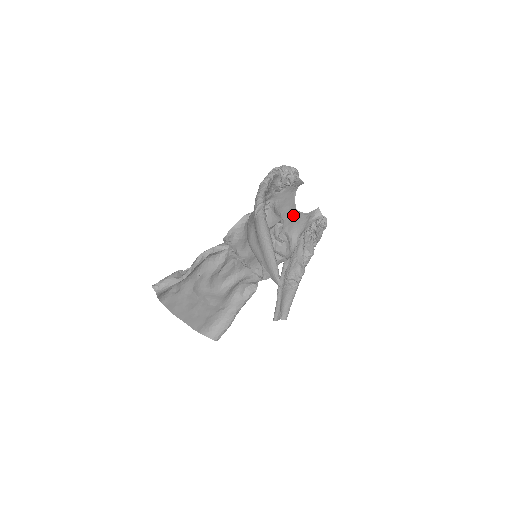
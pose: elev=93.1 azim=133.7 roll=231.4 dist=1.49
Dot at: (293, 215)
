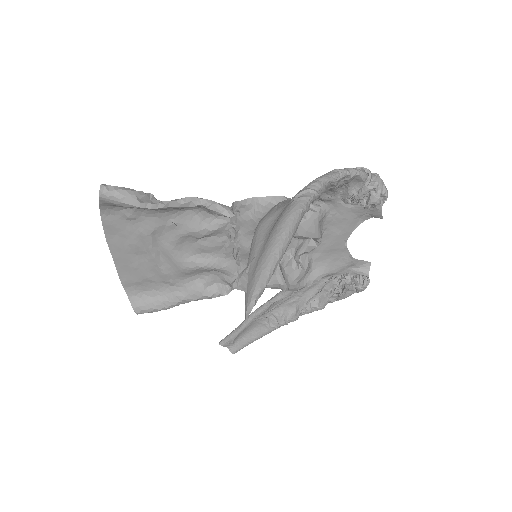
Dot at: (337, 246)
